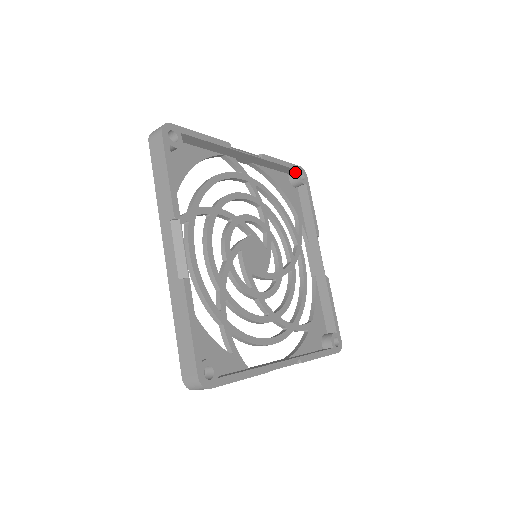
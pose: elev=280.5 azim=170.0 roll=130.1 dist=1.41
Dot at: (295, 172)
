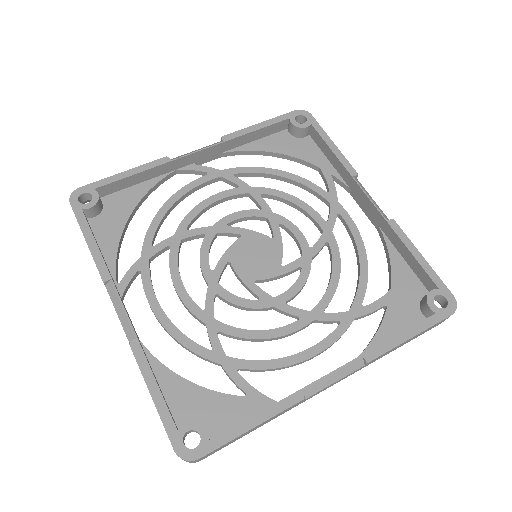
Dot at: (289, 122)
